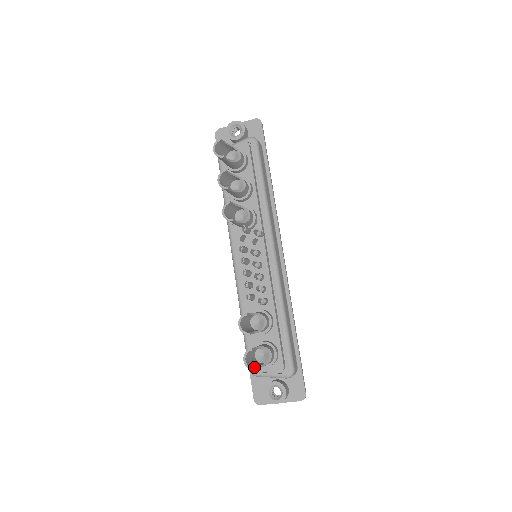
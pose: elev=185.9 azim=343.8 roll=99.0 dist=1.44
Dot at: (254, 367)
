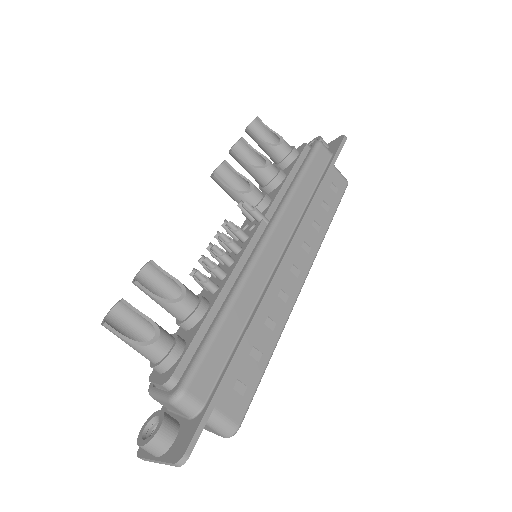
Dot at: (109, 325)
